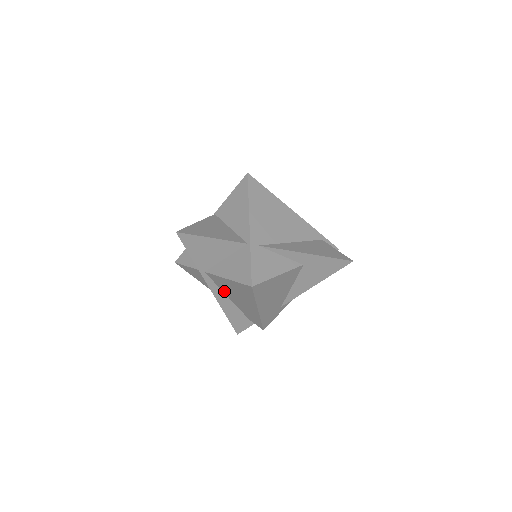
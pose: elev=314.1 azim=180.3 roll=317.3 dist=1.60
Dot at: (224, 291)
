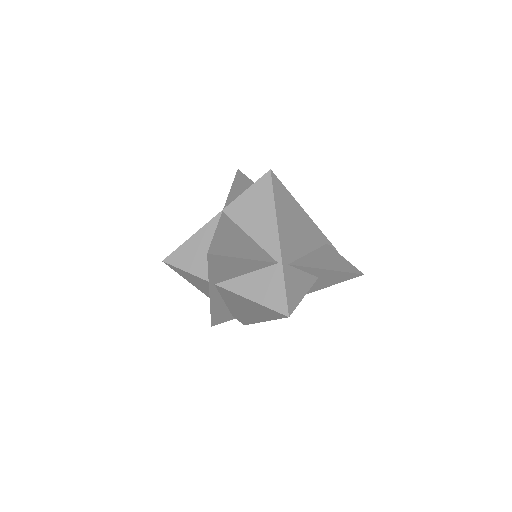
Dot at: (225, 299)
